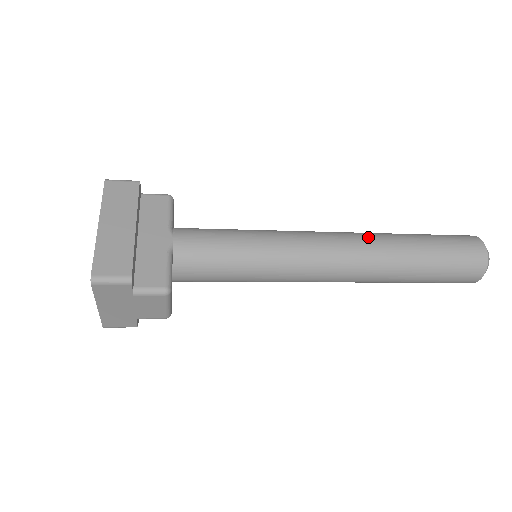
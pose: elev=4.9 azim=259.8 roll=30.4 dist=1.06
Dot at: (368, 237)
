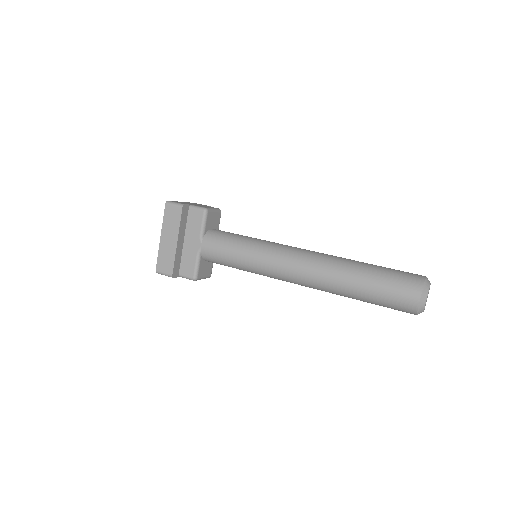
Dot at: (323, 269)
